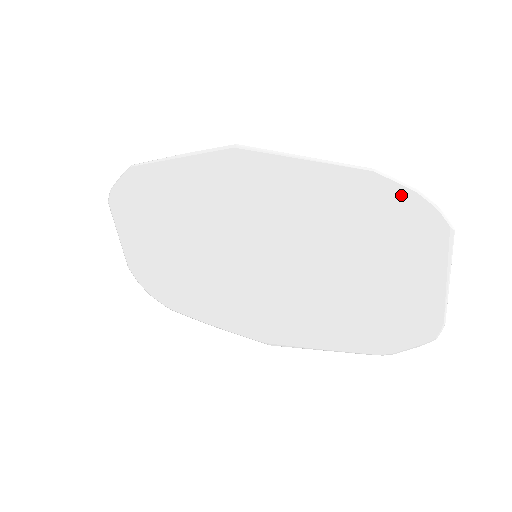
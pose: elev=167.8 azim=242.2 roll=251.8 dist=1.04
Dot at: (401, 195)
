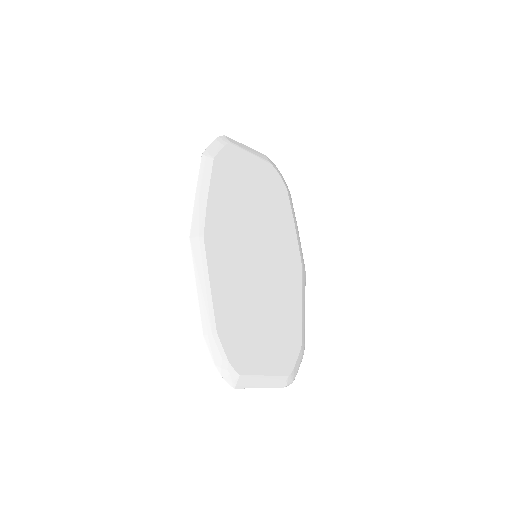
Dot at: (216, 354)
